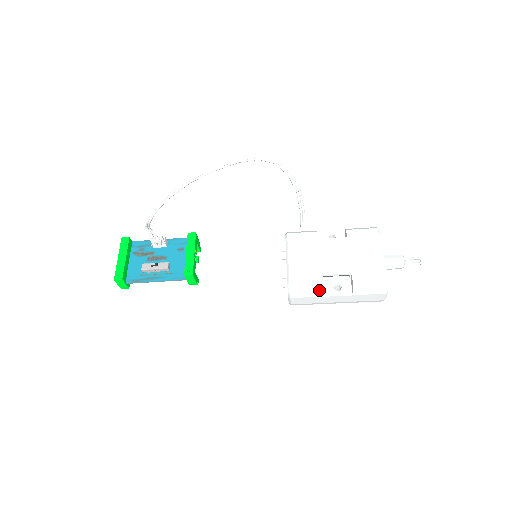
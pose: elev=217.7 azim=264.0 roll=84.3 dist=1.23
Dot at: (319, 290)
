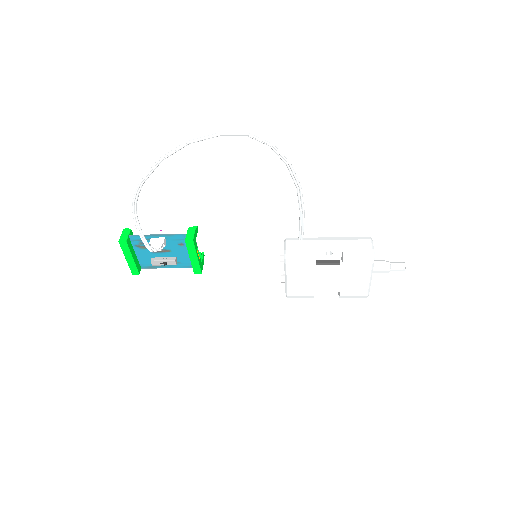
Dot at: (311, 297)
